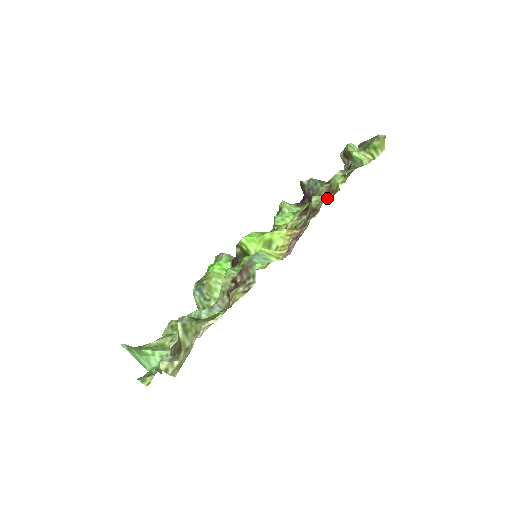
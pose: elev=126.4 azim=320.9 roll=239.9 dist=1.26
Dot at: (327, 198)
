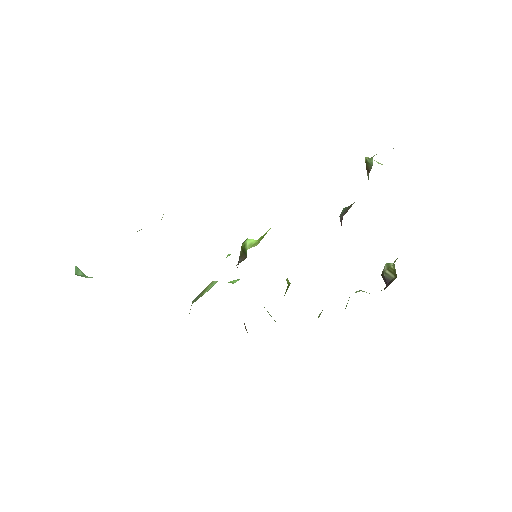
Dot at: occluded
